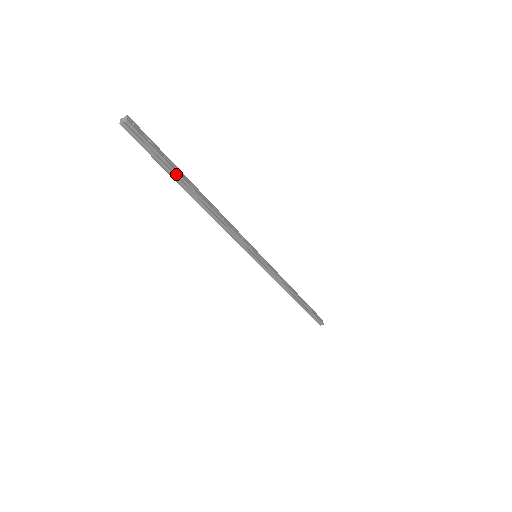
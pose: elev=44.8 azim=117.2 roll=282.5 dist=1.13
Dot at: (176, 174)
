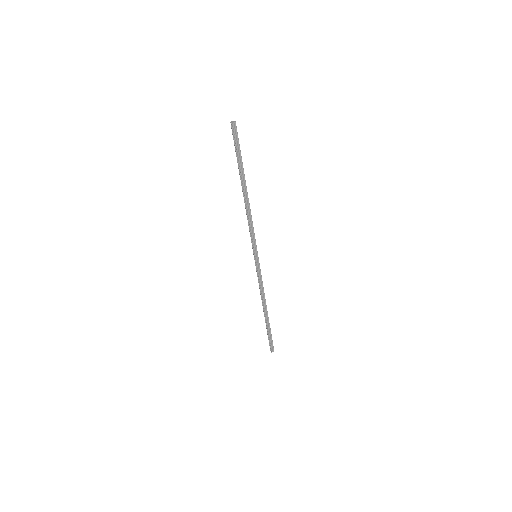
Dot at: (242, 167)
